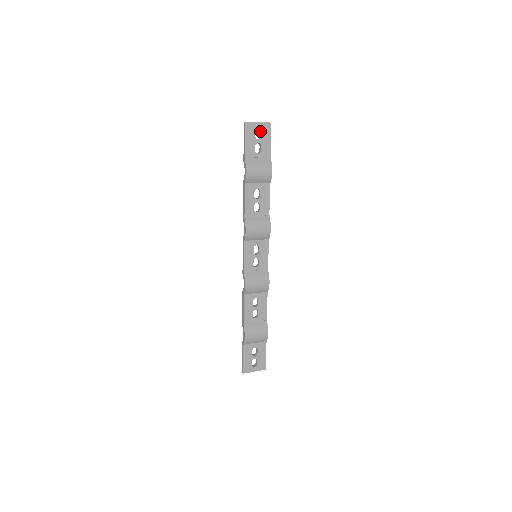
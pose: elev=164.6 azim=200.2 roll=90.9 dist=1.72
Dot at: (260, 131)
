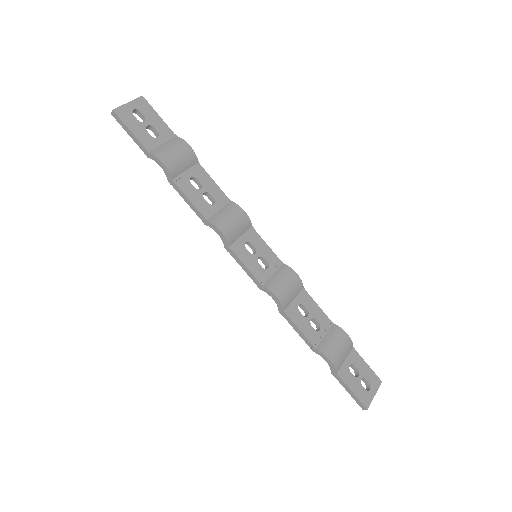
Dot at: (138, 113)
